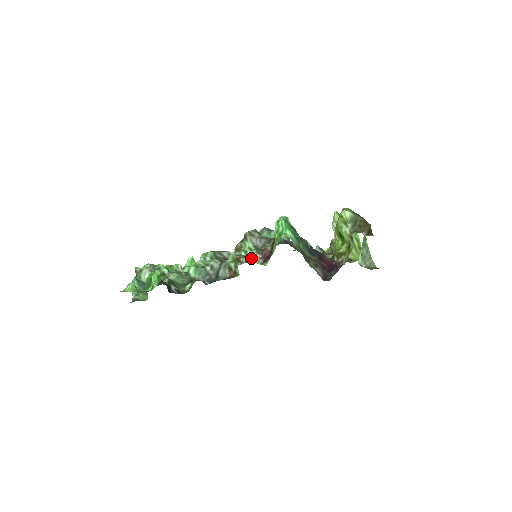
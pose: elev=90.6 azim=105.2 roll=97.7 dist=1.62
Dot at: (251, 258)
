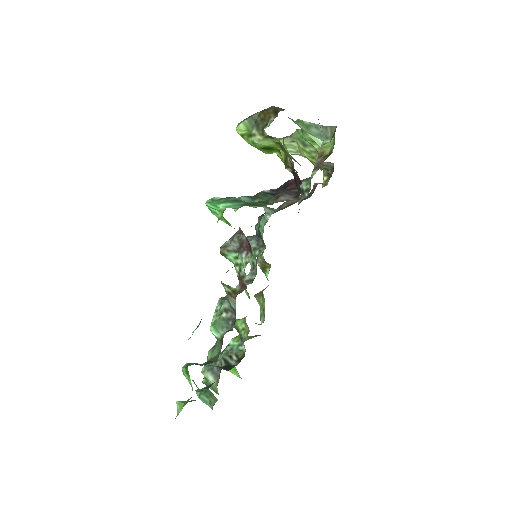
Dot at: (242, 263)
